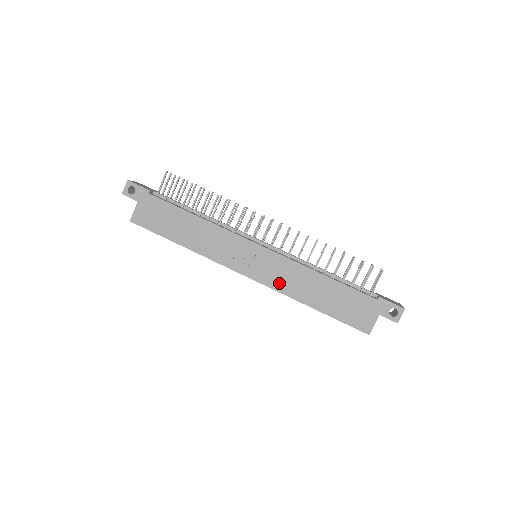
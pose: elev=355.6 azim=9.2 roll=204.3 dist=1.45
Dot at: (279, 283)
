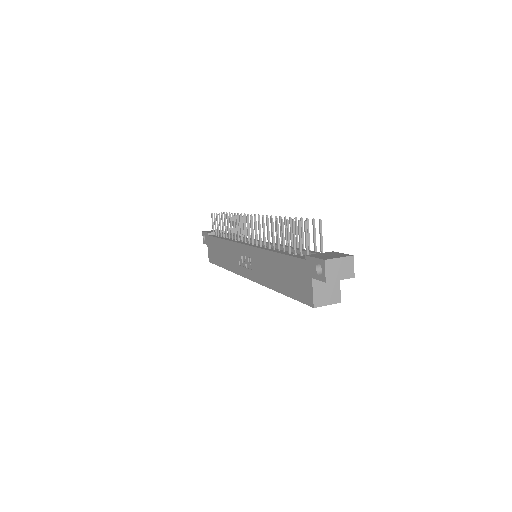
Dot at: (259, 275)
